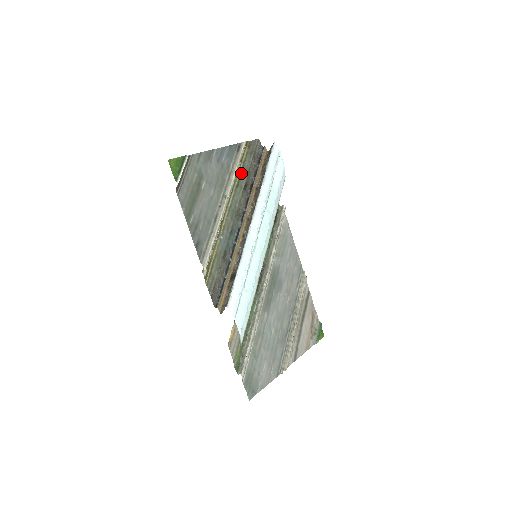
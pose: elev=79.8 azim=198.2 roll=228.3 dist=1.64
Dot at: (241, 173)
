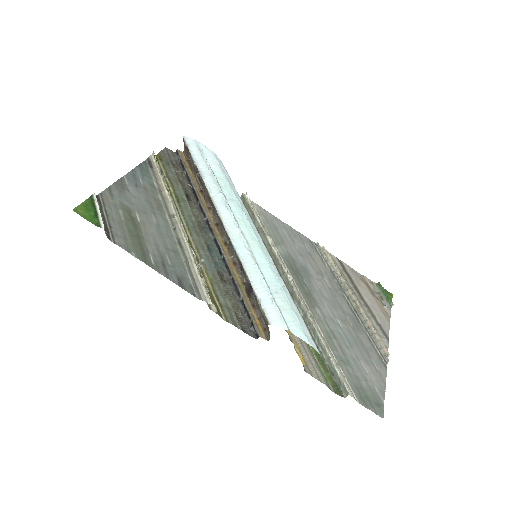
Dot at: (172, 187)
